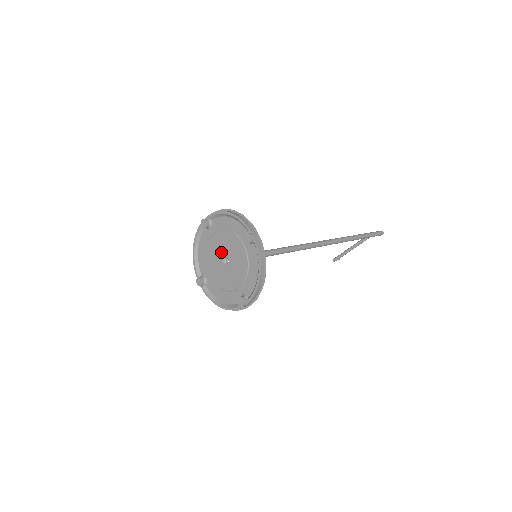
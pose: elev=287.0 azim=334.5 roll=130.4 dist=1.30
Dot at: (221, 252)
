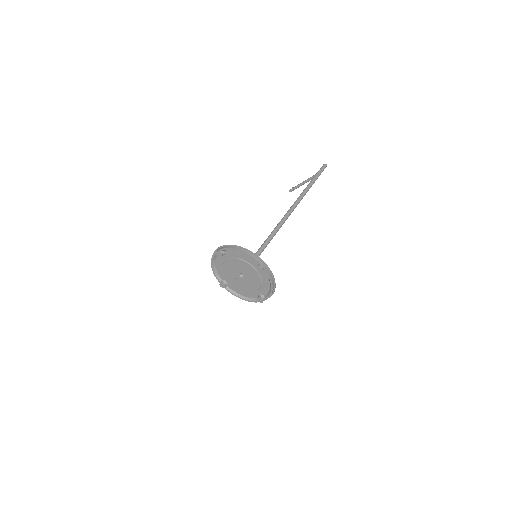
Dot at: (237, 270)
